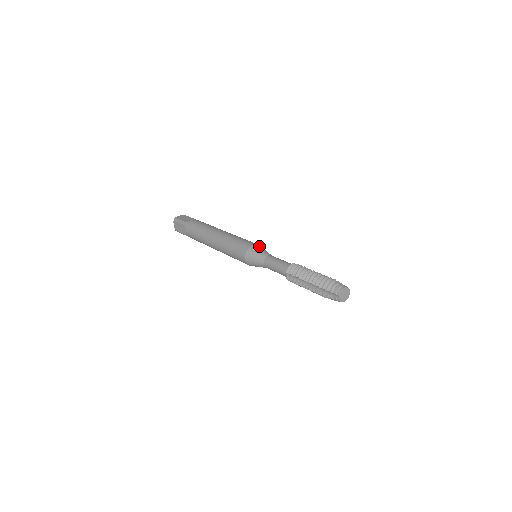
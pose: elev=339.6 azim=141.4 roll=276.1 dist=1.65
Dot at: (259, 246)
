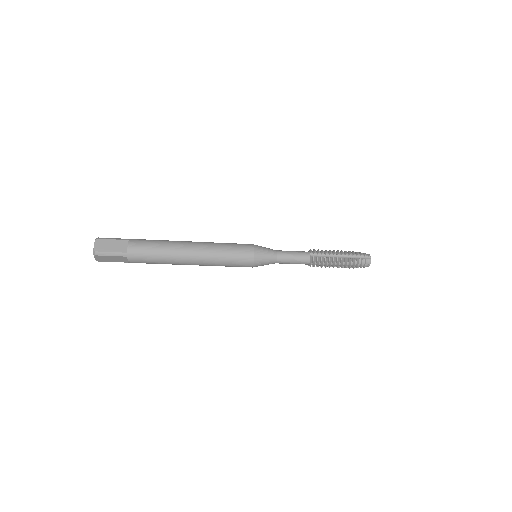
Dot at: occluded
